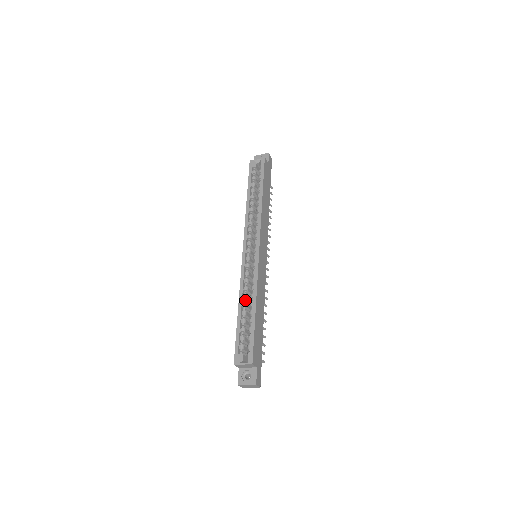
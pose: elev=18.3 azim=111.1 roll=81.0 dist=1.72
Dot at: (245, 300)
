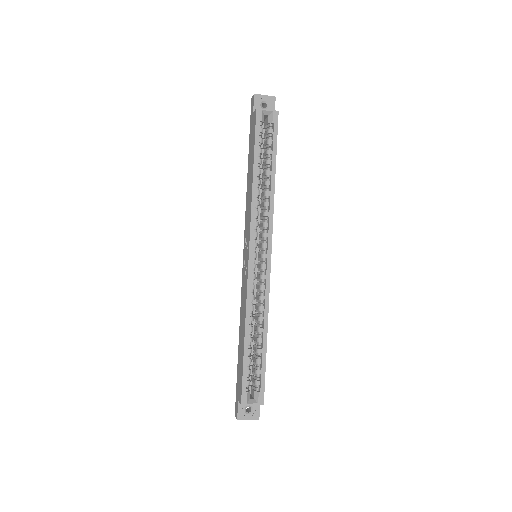
Dot at: occluded
